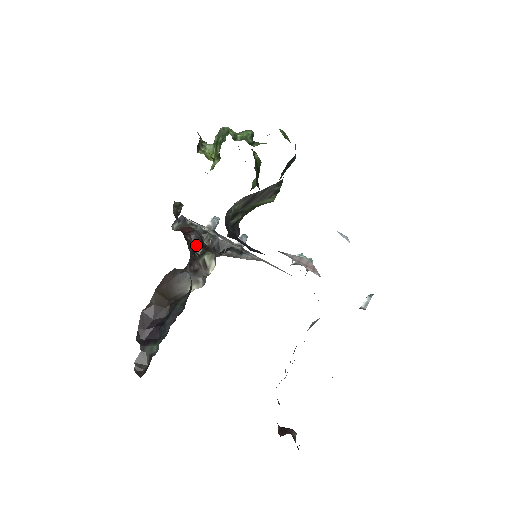
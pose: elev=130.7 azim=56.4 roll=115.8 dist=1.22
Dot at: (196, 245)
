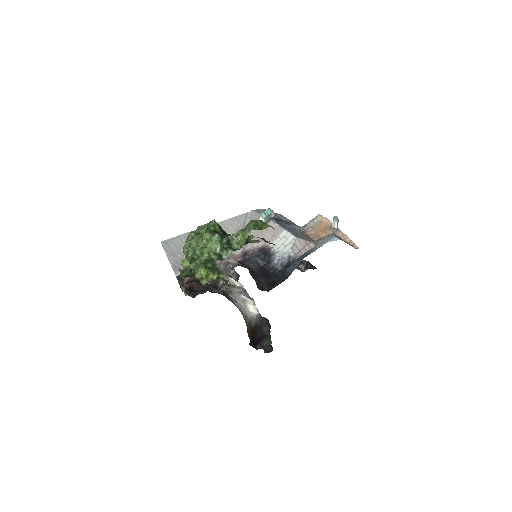
Dot at: occluded
